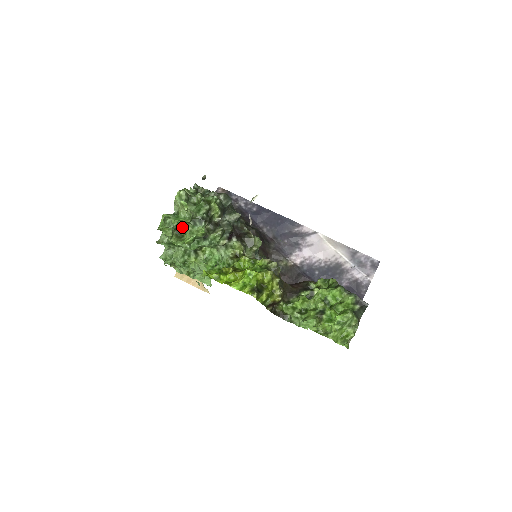
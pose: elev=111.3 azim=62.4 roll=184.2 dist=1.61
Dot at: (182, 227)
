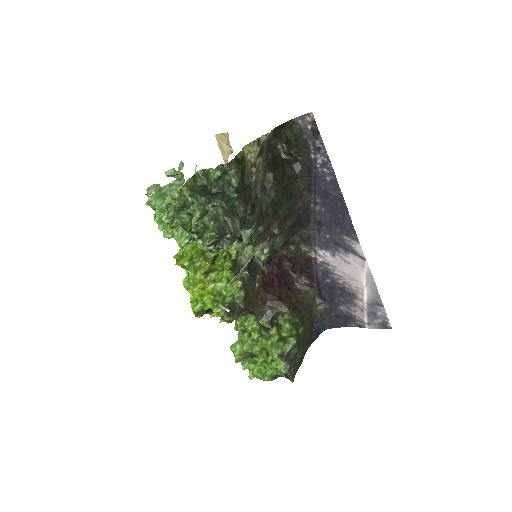
Dot at: occluded
